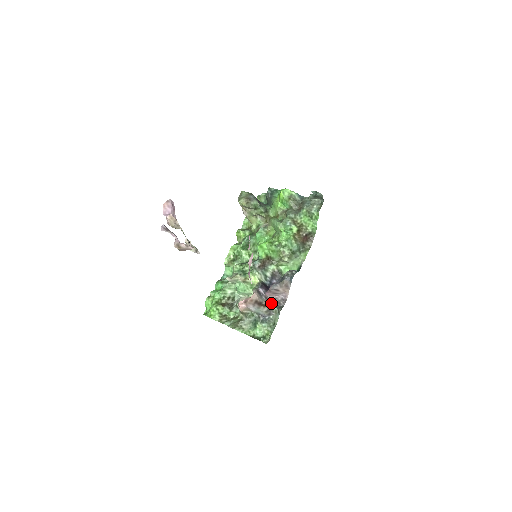
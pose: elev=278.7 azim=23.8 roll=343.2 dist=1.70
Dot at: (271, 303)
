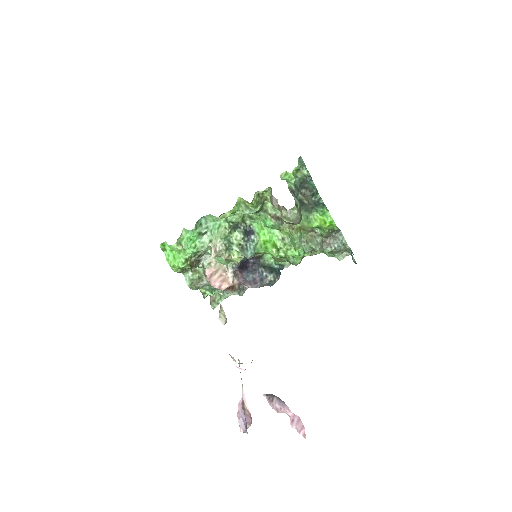
Dot at: (238, 283)
